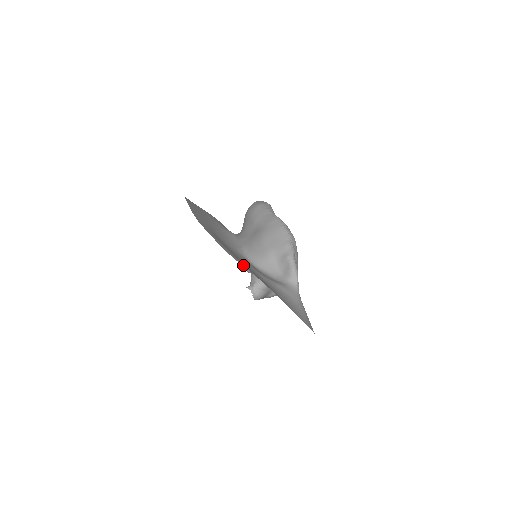
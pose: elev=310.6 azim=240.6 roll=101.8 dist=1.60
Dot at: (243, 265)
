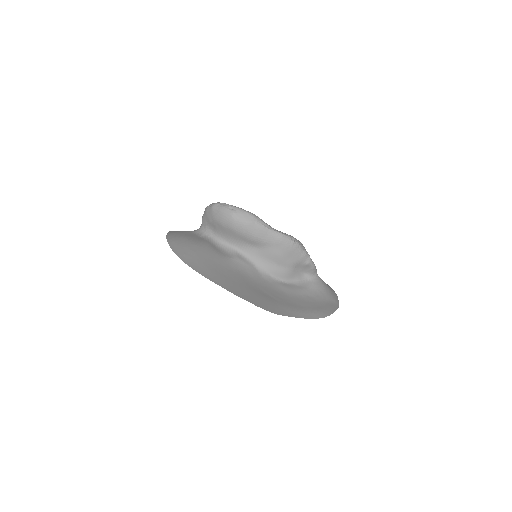
Dot at: (320, 316)
